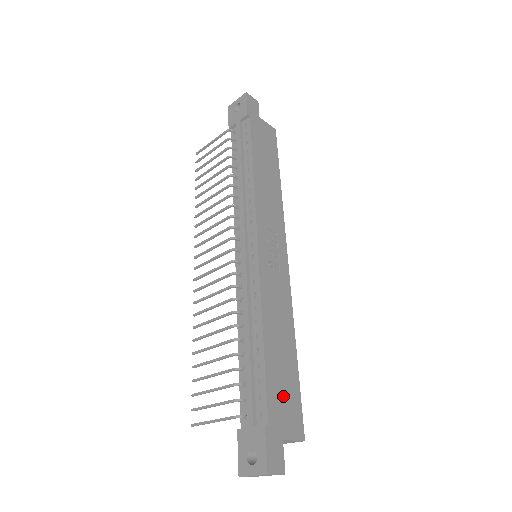
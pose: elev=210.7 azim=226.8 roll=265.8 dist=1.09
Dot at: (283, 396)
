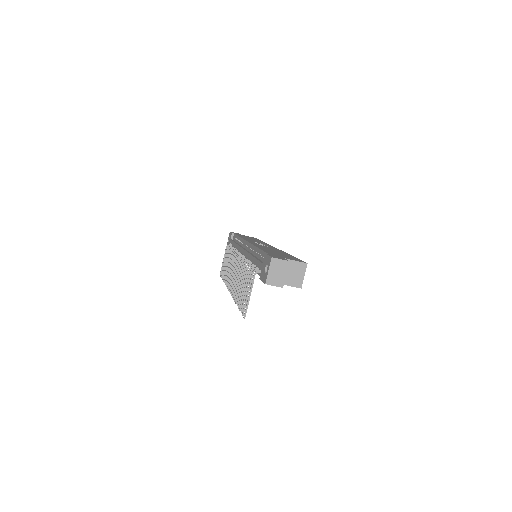
Dot at: (281, 255)
